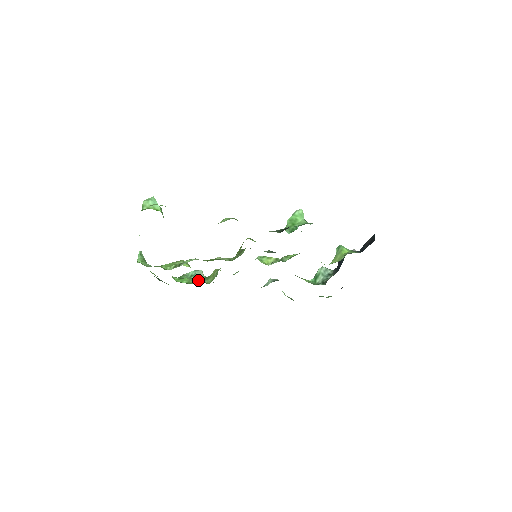
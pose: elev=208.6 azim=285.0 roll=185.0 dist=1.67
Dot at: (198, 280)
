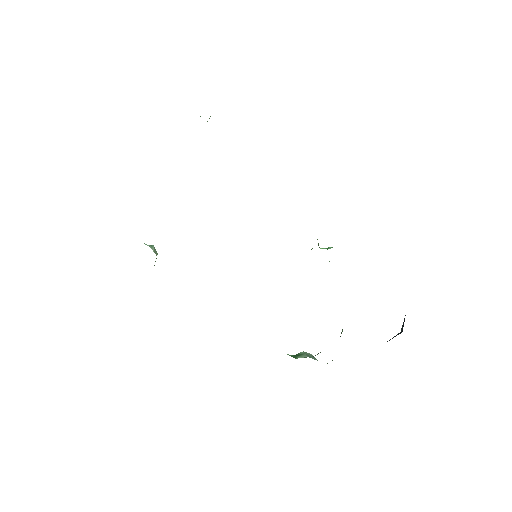
Dot at: occluded
